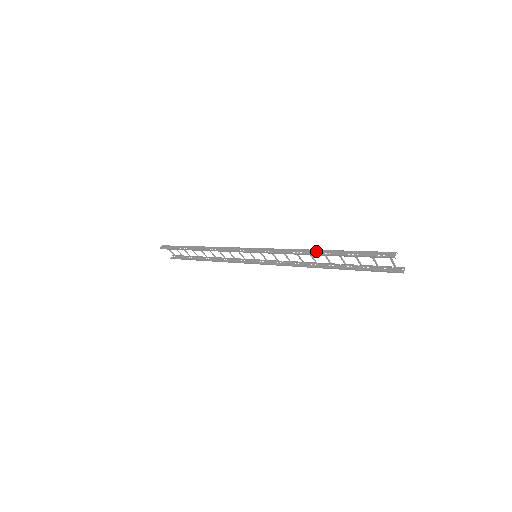
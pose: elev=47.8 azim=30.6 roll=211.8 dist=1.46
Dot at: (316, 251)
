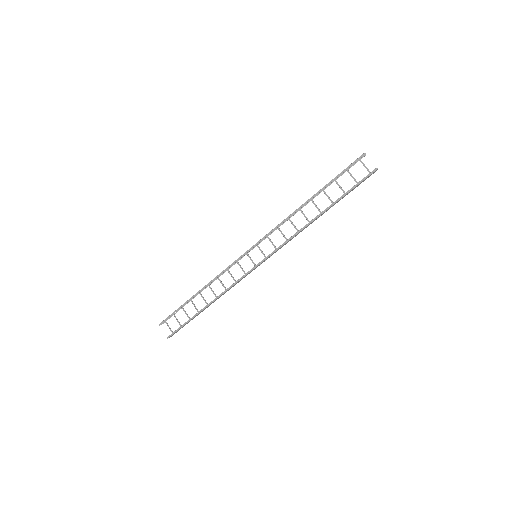
Dot at: (306, 202)
